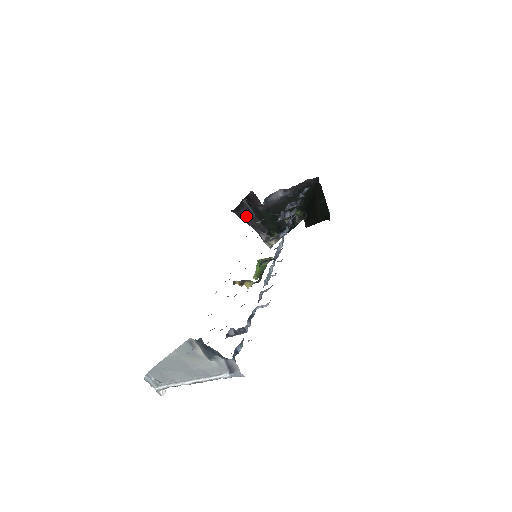
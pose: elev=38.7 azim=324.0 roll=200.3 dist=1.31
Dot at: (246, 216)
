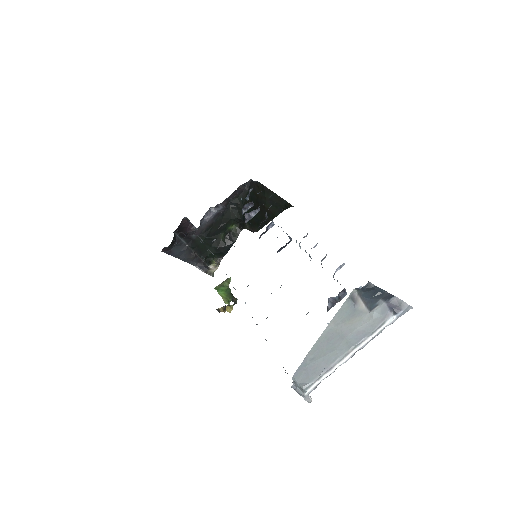
Dot at: (179, 251)
